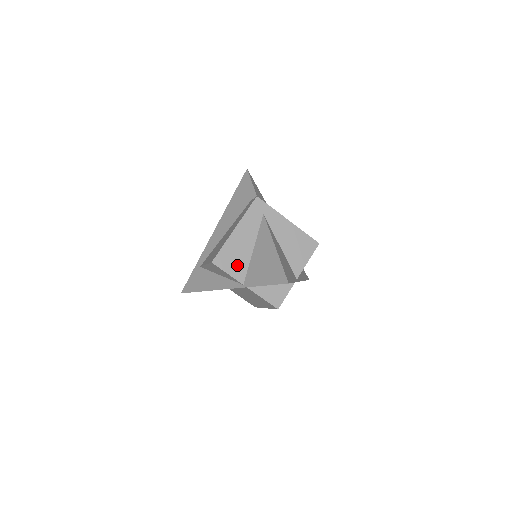
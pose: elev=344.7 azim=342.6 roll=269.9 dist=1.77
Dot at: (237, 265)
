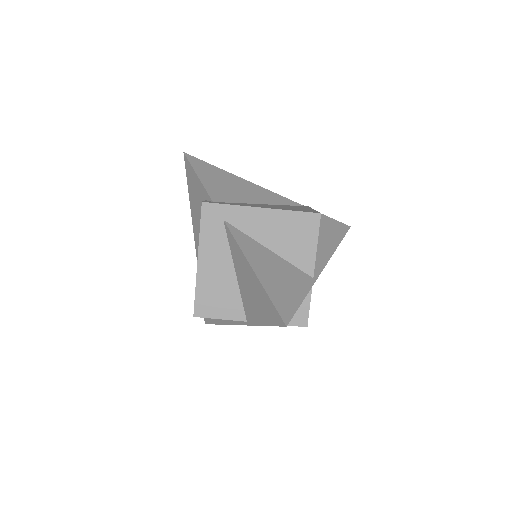
Dot at: (226, 303)
